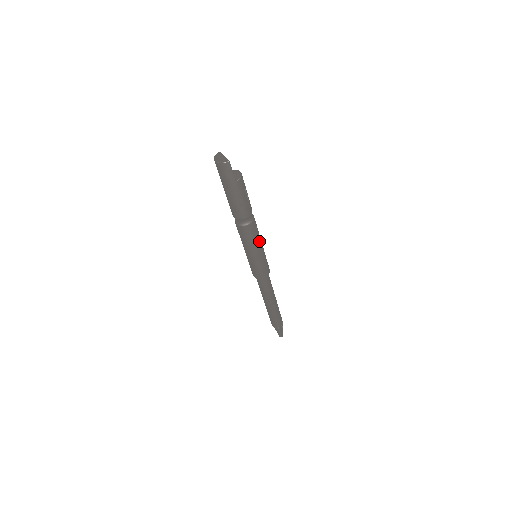
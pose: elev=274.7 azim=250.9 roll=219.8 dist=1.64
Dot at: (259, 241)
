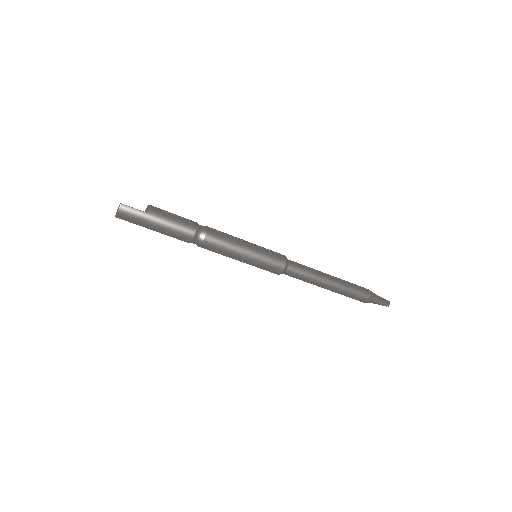
Dot at: (236, 240)
